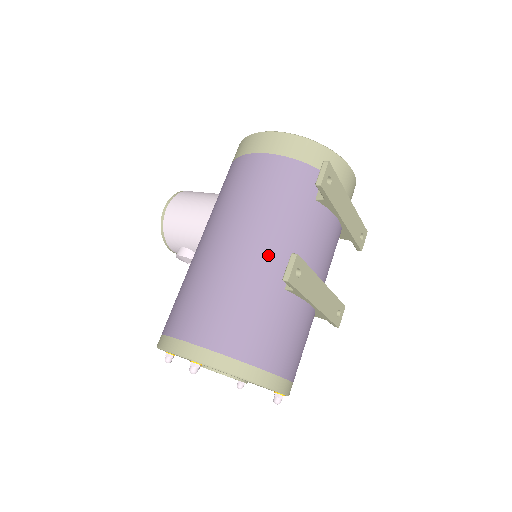
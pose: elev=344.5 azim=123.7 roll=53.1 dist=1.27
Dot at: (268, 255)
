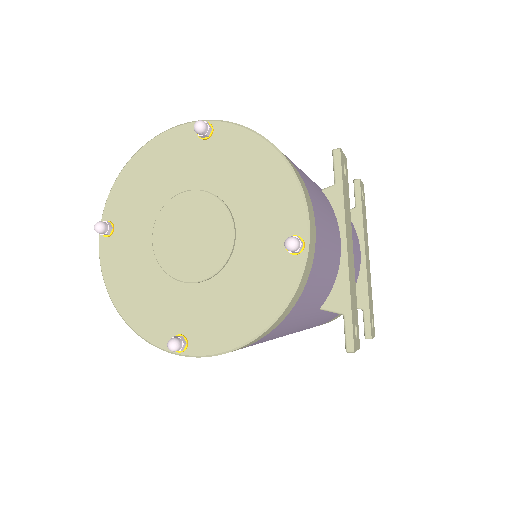
Dot at: occluded
